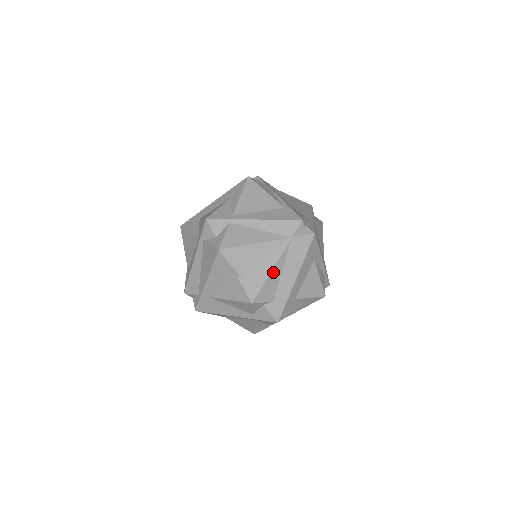
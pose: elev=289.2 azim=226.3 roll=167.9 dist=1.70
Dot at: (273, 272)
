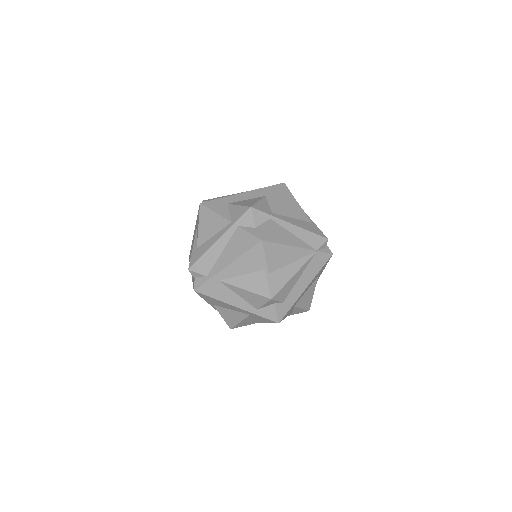
Dot at: (295, 276)
